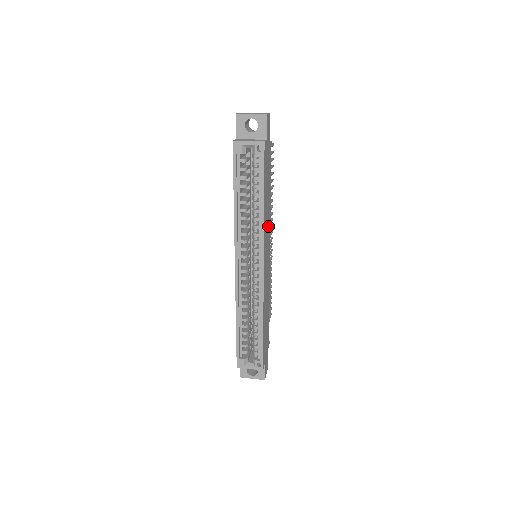
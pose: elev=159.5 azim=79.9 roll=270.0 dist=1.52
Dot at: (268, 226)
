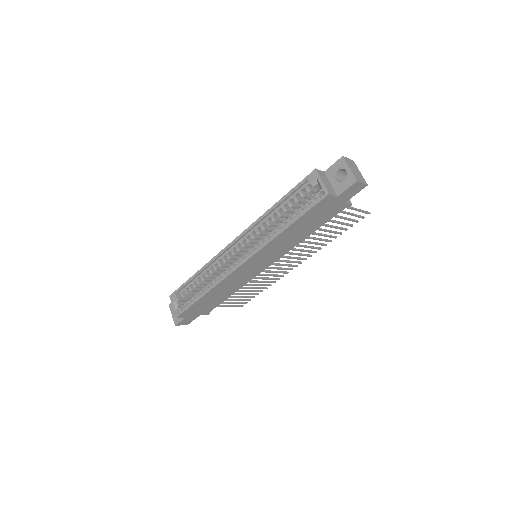
Dot at: (282, 249)
